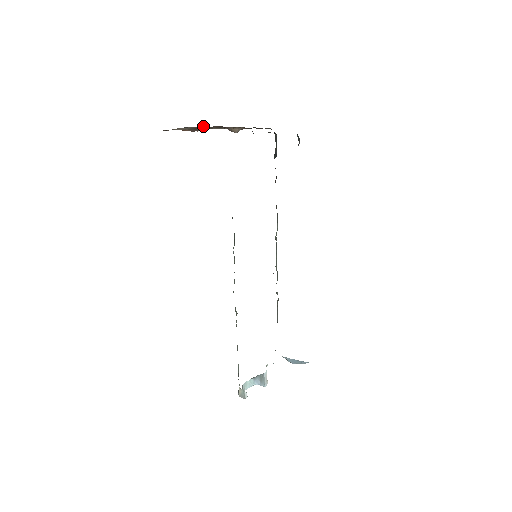
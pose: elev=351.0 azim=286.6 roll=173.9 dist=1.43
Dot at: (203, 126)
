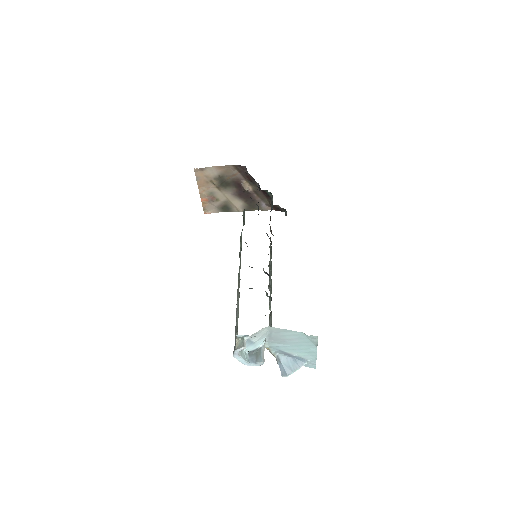
Dot at: (228, 168)
